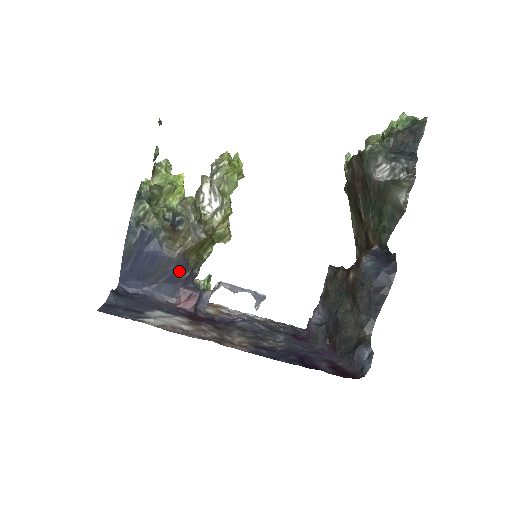
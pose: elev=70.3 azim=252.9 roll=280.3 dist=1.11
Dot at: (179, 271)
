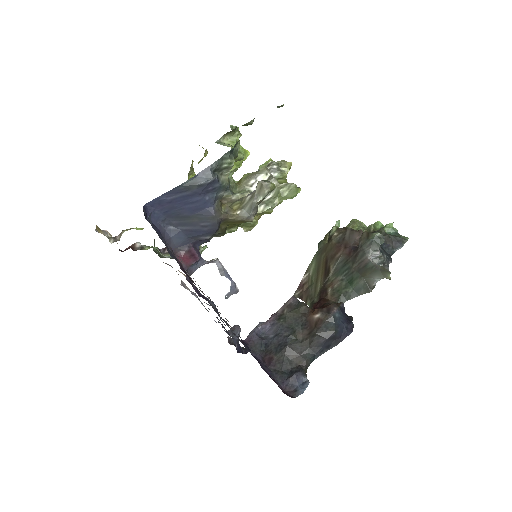
Dot at: (206, 231)
